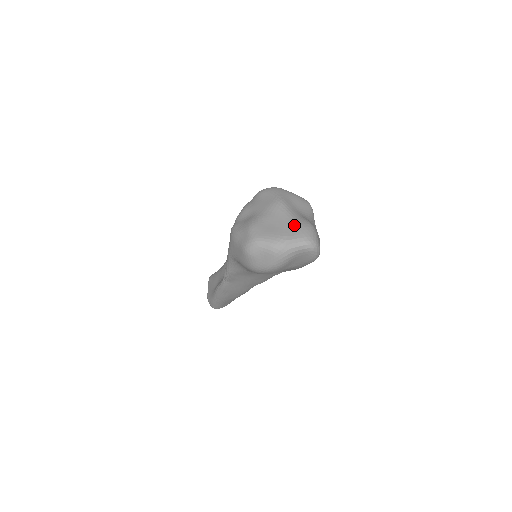
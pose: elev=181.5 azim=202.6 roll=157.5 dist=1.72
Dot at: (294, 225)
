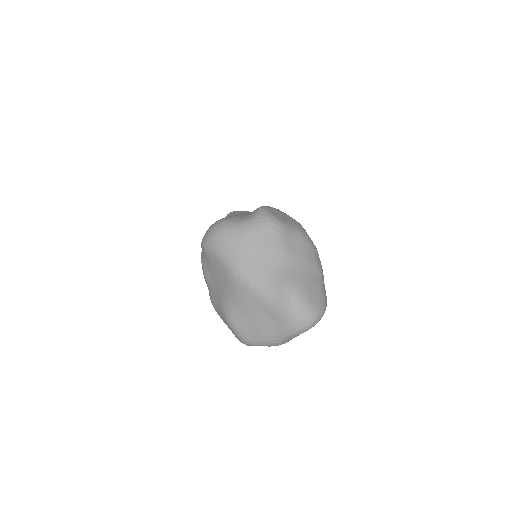
Dot at: (274, 311)
